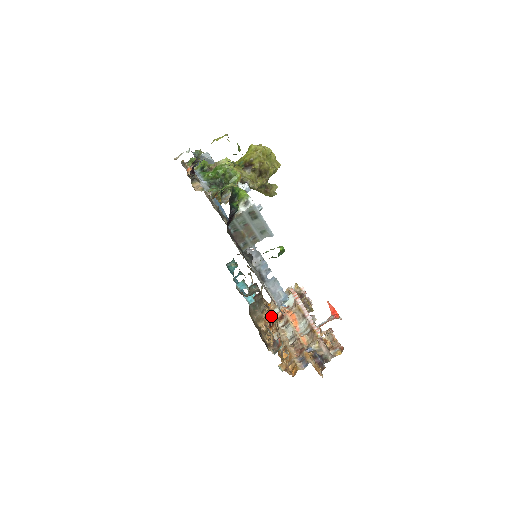
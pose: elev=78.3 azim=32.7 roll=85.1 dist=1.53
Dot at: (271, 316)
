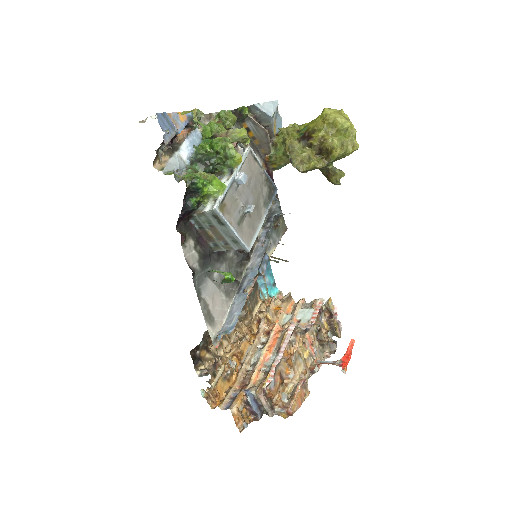
Dot at: (261, 324)
